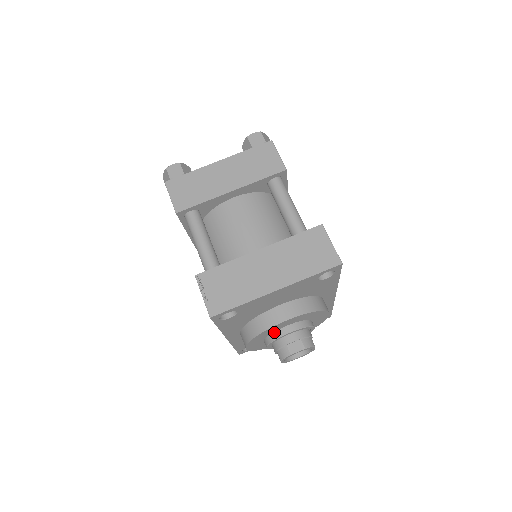
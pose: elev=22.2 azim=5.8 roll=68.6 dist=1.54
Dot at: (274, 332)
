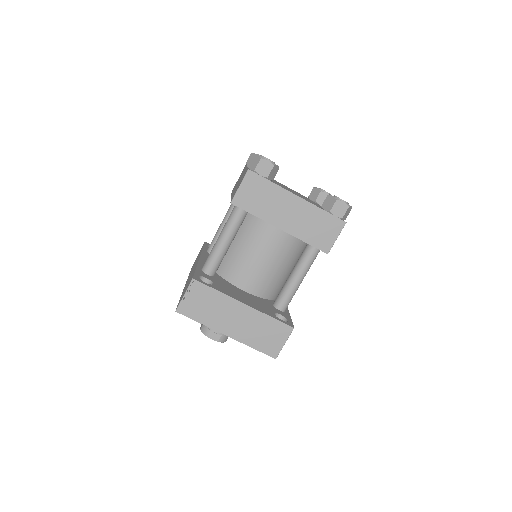
Dot at: occluded
